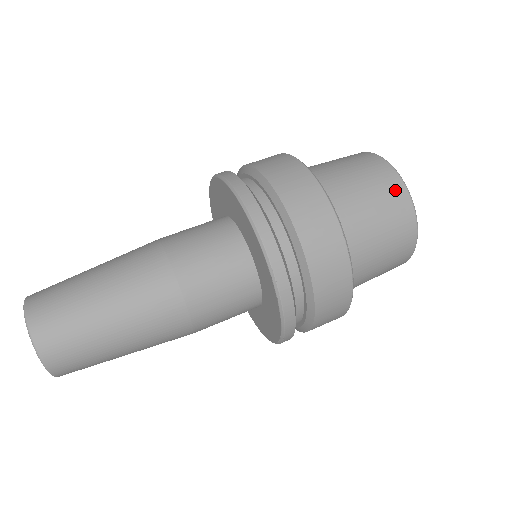
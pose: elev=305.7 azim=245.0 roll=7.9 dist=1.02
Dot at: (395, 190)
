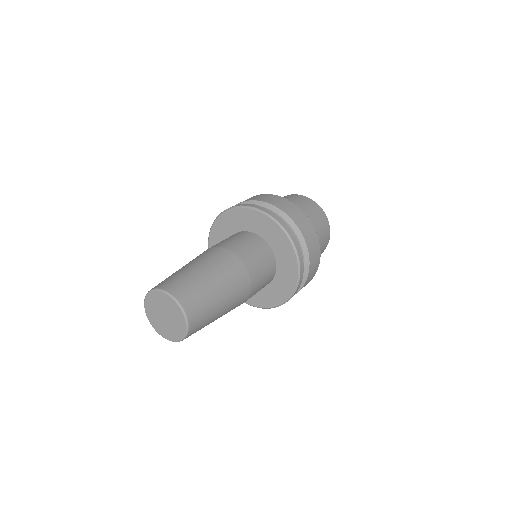
Dot at: occluded
